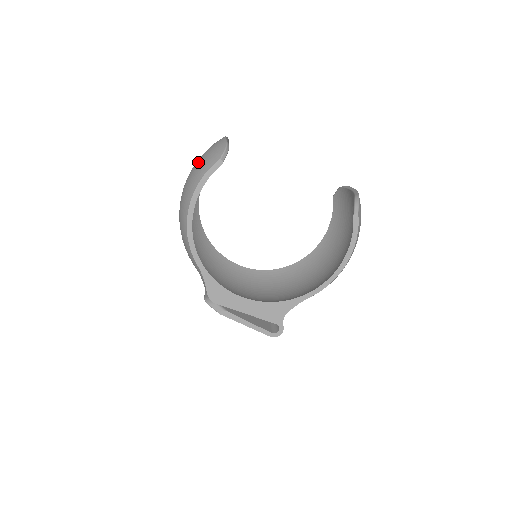
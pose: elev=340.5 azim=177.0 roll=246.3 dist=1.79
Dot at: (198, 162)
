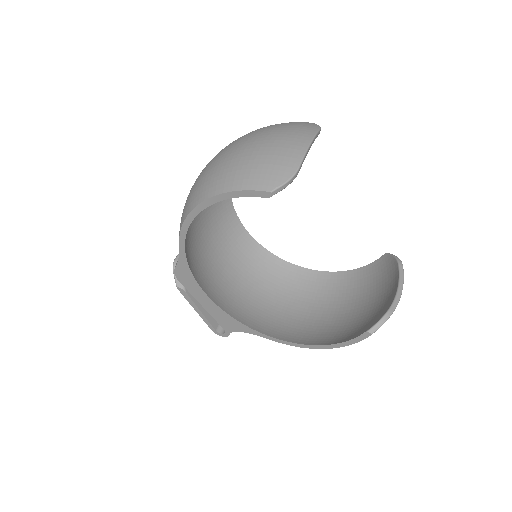
Dot at: (254, 152)
